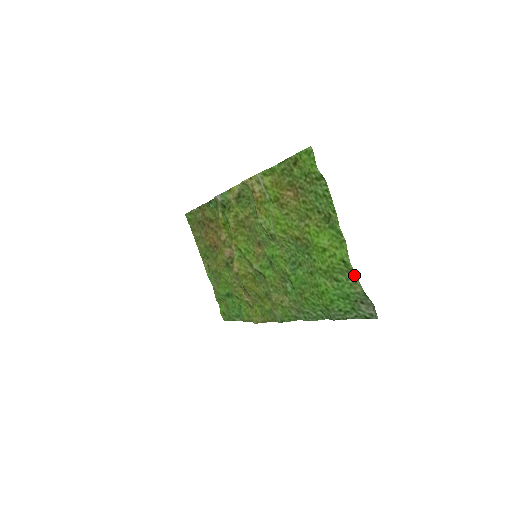
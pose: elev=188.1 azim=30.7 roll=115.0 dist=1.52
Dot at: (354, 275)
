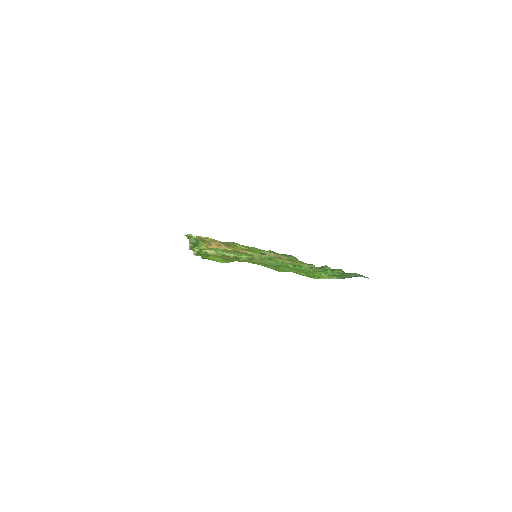
Dot at: (324, 278)
